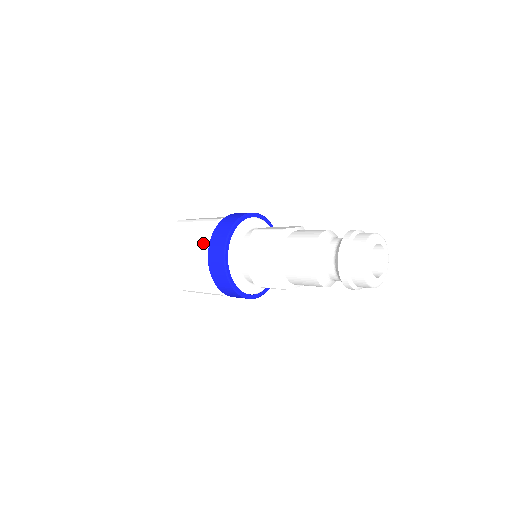
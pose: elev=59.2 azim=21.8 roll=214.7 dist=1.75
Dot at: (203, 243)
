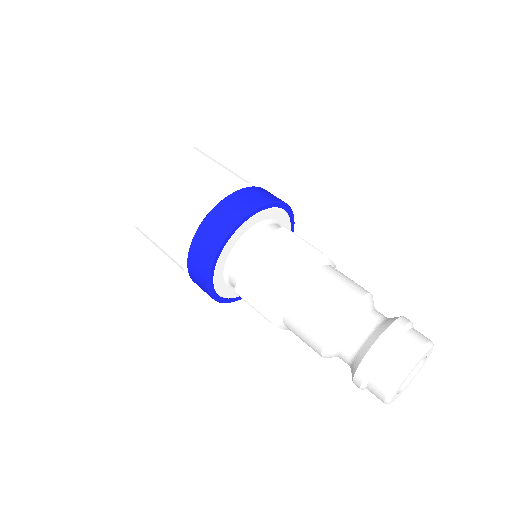
Dot at: (212, 194)
